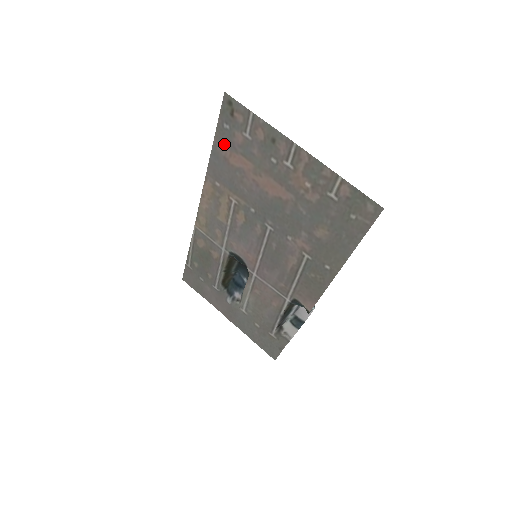
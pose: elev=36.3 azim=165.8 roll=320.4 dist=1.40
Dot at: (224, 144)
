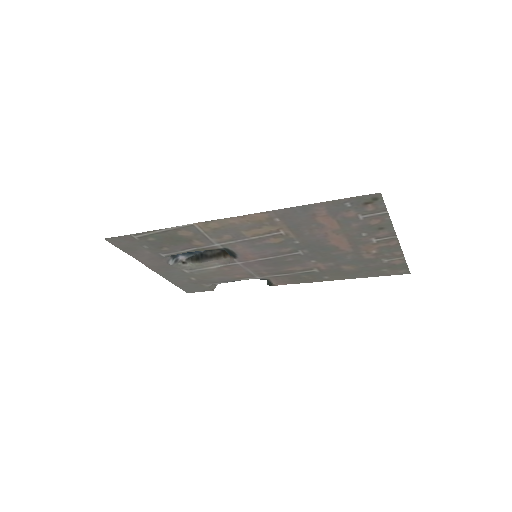
Dot at: (327, 209)
